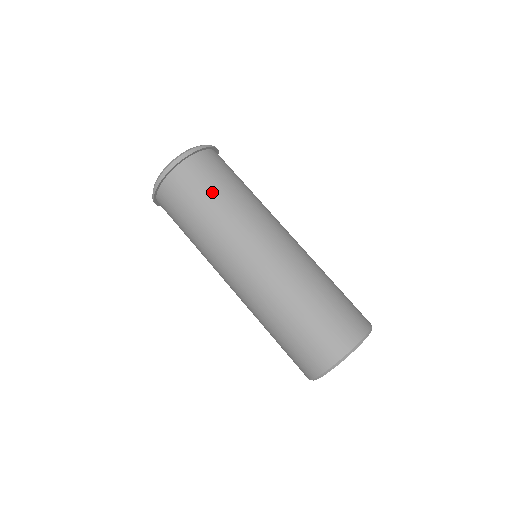
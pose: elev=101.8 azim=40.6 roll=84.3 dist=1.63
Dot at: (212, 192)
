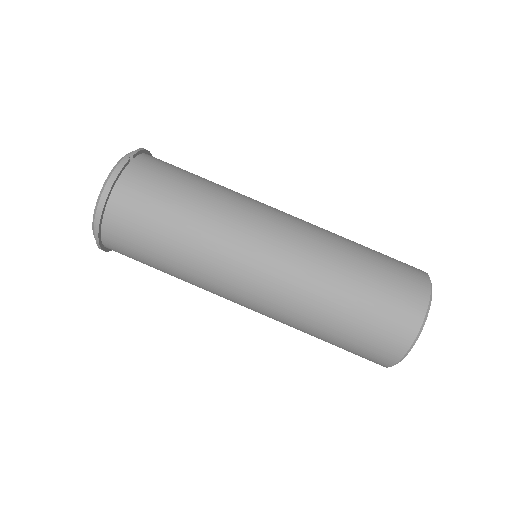
Dot at: (154, 256)
